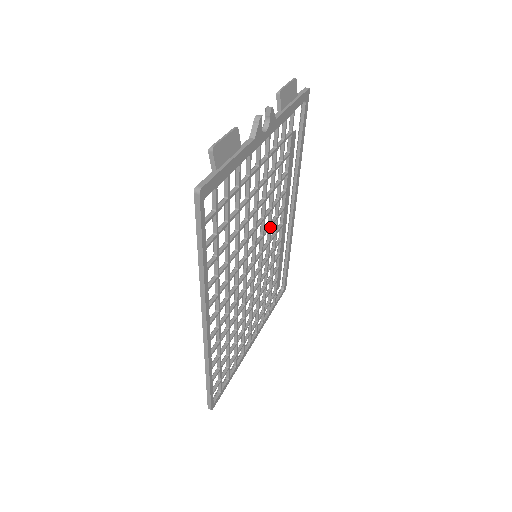
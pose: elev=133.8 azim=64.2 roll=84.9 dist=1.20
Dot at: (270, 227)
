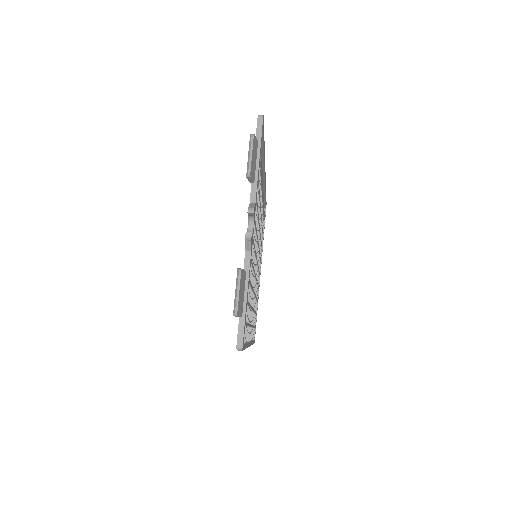
Dot at: (259, 229)
